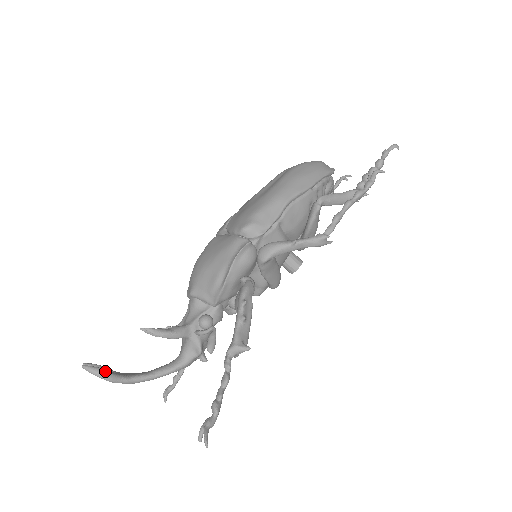
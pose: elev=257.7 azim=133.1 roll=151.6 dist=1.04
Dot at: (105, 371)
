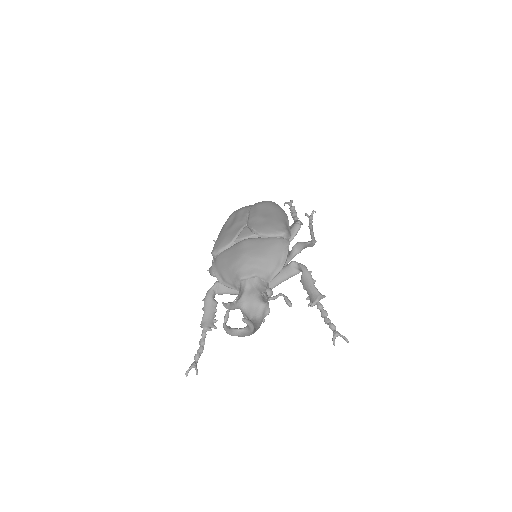
Dot at: (252, 322)
